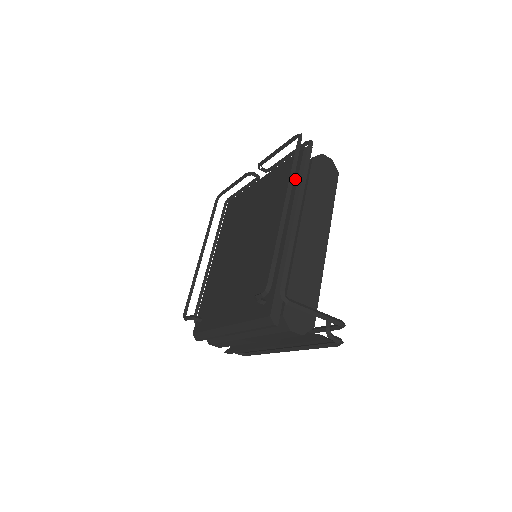
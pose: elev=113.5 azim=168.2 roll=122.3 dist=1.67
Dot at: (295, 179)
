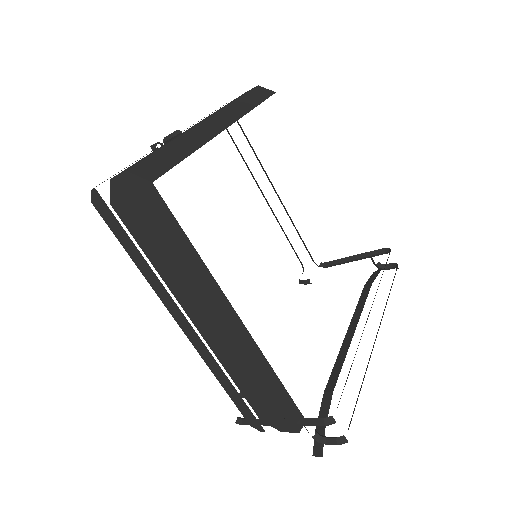
Dot at: occluded
